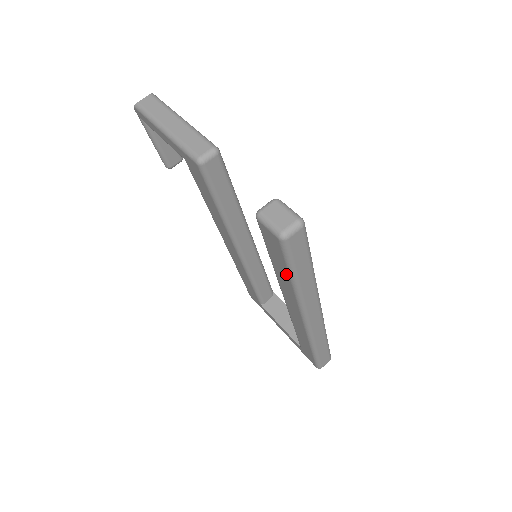
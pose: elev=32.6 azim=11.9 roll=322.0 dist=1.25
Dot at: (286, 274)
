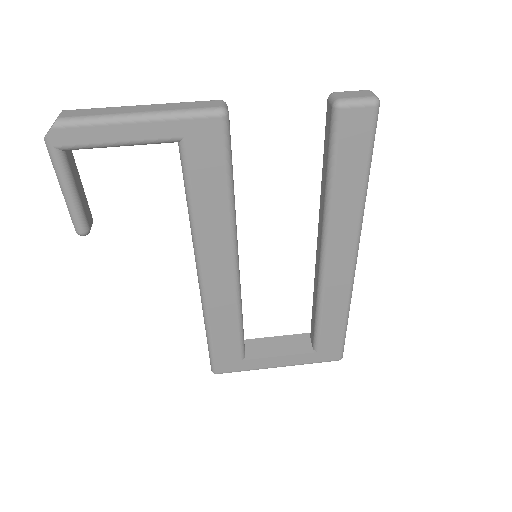
Dot at: (360, 176)
